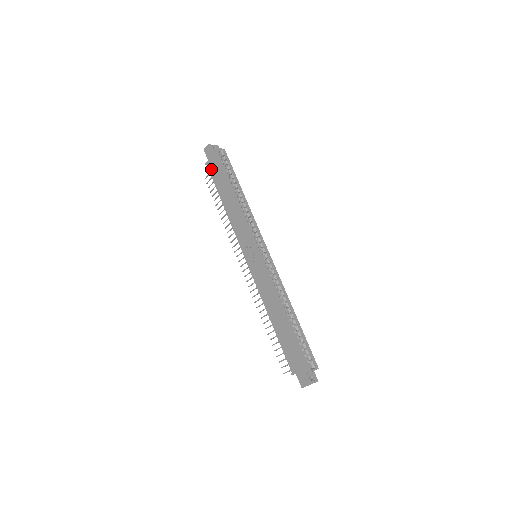
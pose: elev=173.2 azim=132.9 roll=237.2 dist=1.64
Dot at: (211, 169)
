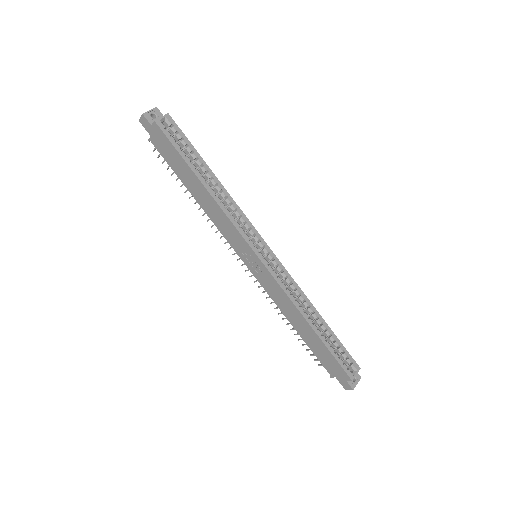
Dot at: (160, 149)
